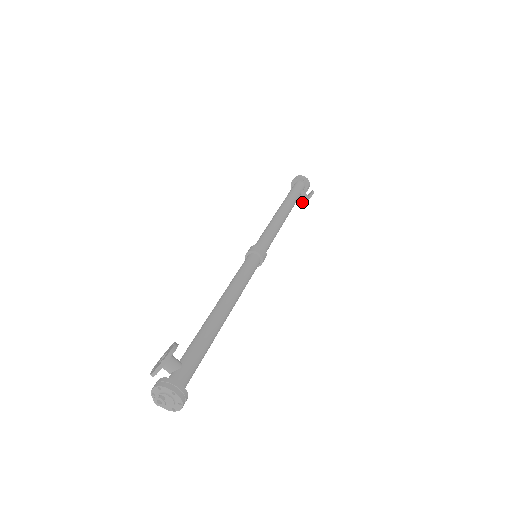
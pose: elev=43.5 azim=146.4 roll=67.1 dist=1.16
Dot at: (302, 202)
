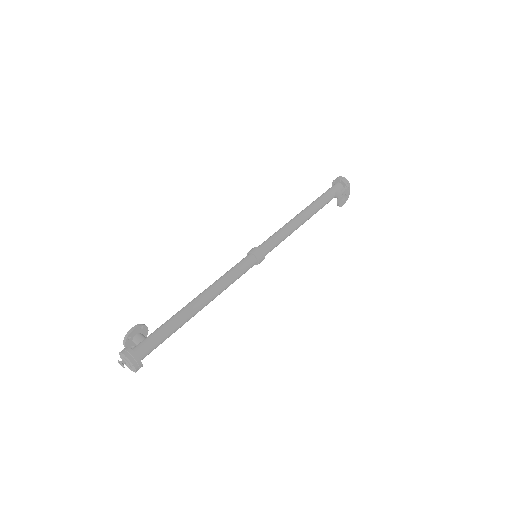
Dot at: occluded
